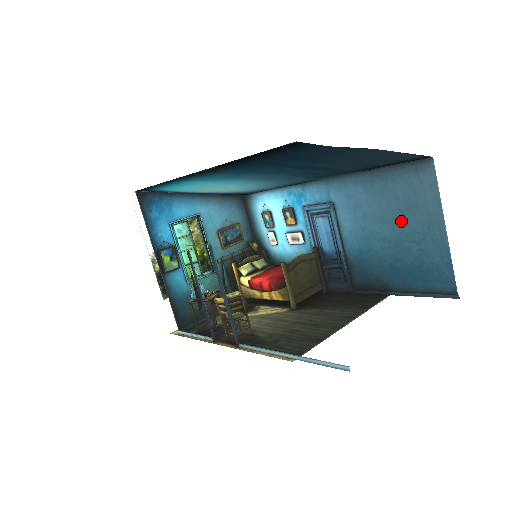
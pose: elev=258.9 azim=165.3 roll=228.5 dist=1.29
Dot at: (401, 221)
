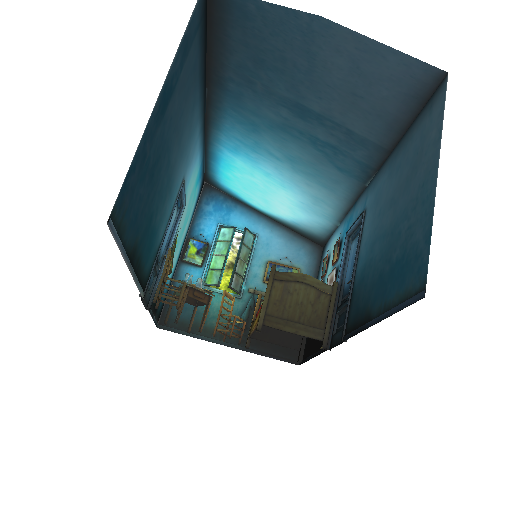
Dot at: (403, 193)
